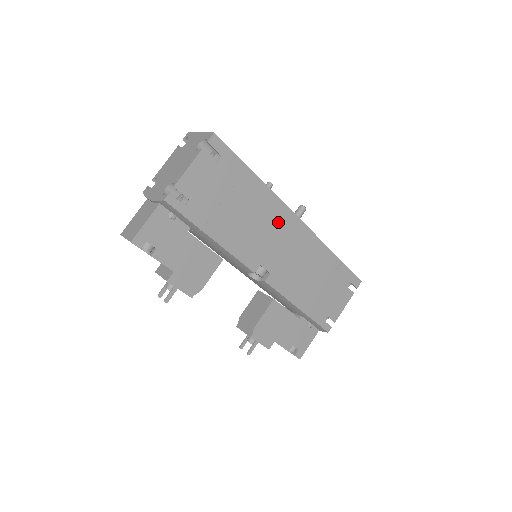
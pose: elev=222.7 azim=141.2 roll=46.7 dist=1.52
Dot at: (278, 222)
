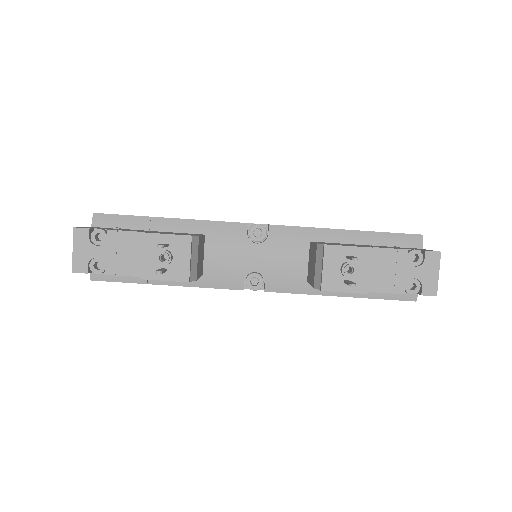
Dot at: occluded
